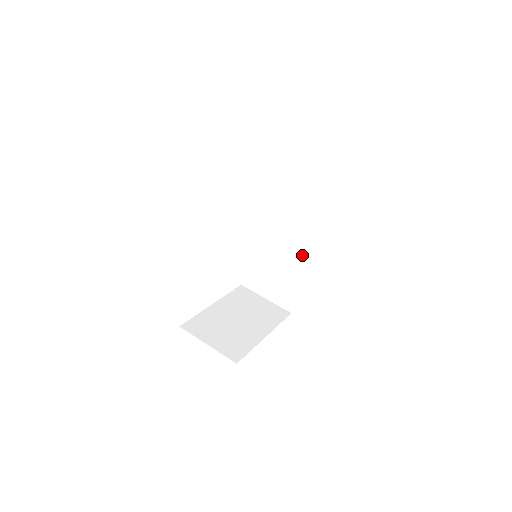
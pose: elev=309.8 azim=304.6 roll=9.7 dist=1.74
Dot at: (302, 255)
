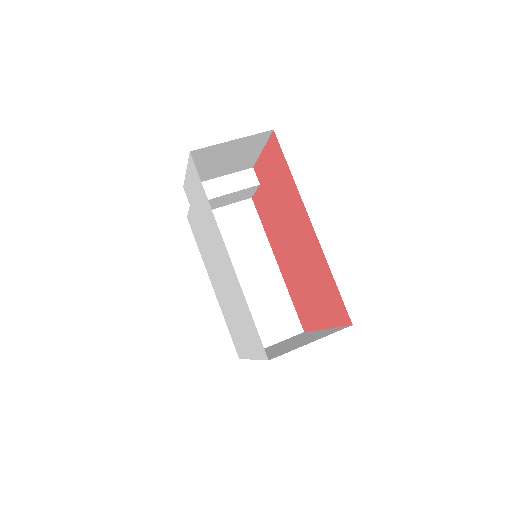
Dot at: (269, 267)
